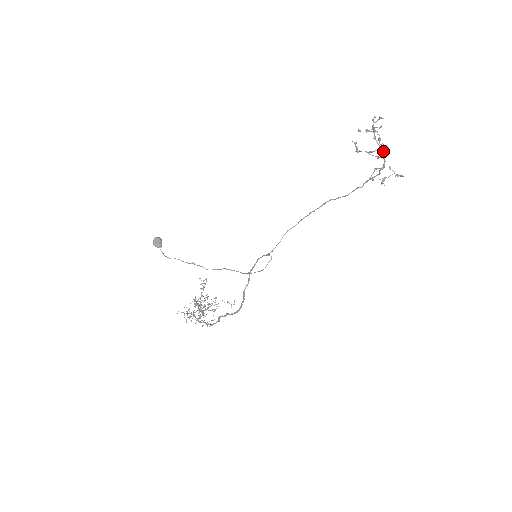
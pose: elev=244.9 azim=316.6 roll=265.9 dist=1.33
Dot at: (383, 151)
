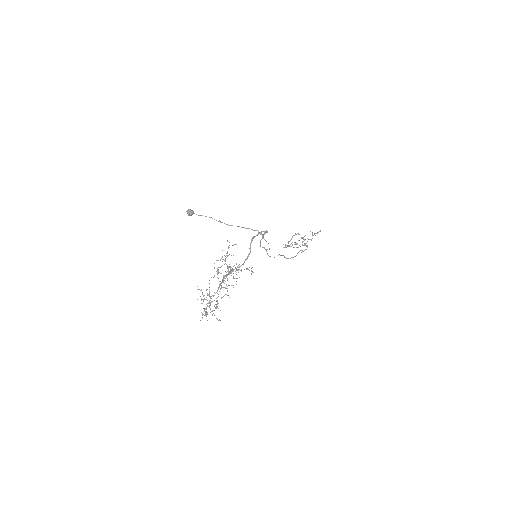
Dot at: (302, 245)
